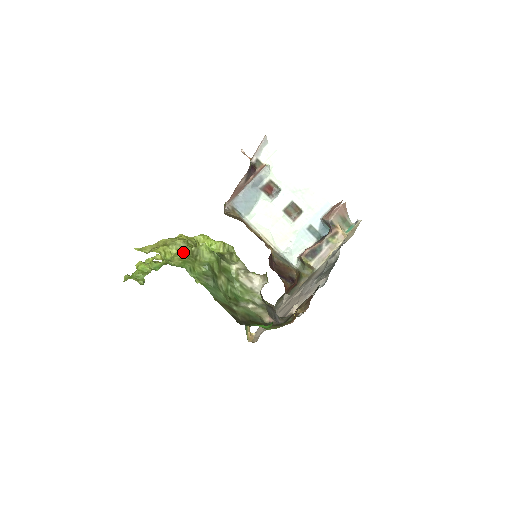
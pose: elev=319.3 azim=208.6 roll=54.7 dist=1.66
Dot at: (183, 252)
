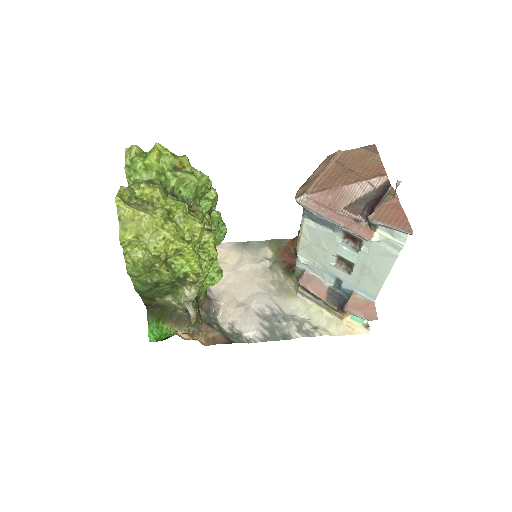
Dot at: (145, 259)
